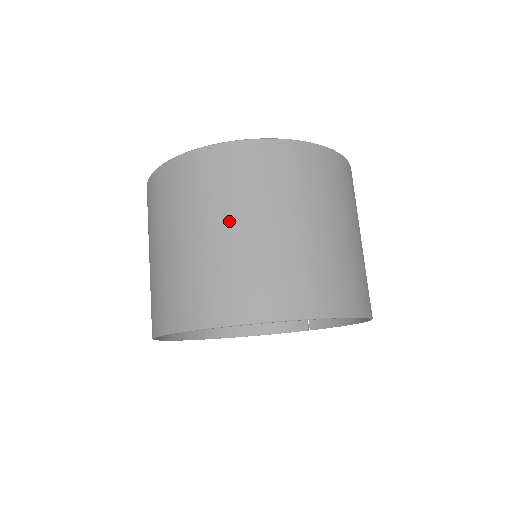
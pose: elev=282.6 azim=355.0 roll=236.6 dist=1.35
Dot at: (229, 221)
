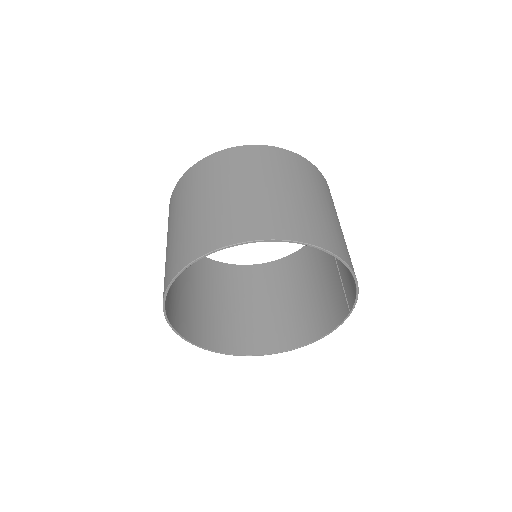
Dot at: (176, 221)
